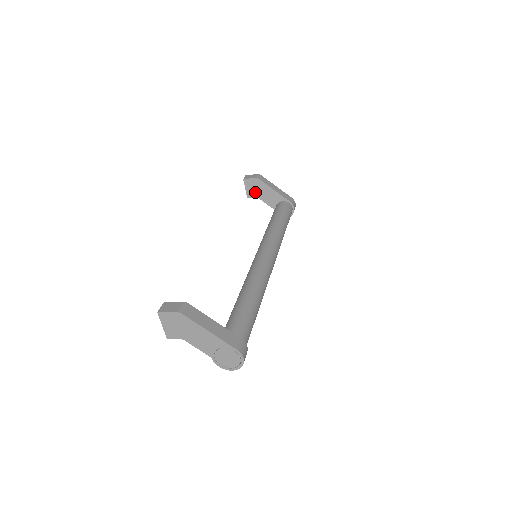
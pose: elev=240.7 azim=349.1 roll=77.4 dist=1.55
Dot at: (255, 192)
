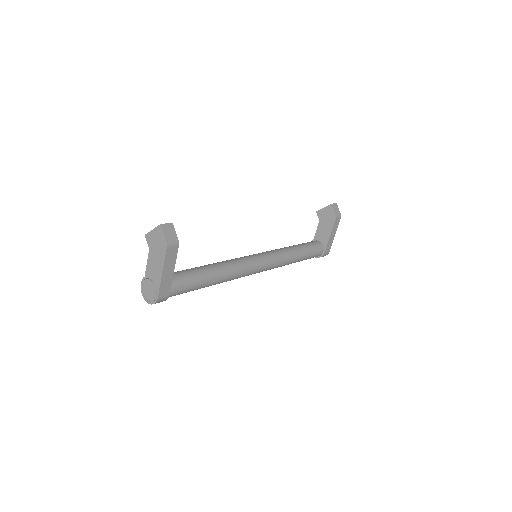
Dot at: (323, 218)
